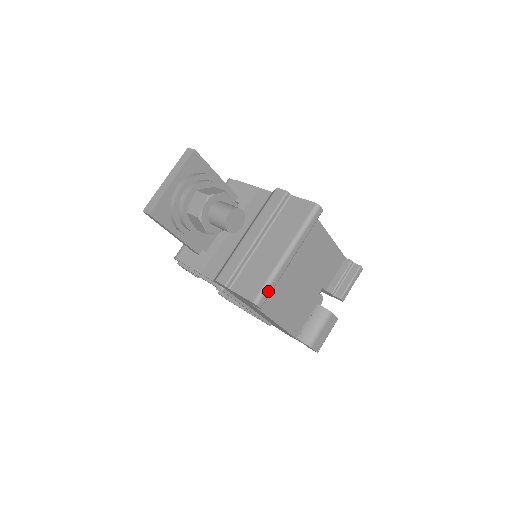
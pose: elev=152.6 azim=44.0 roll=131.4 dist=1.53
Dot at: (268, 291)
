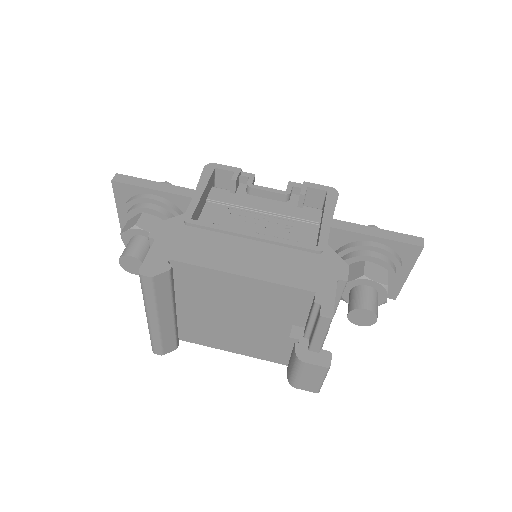
Dot at: (156, 344)
